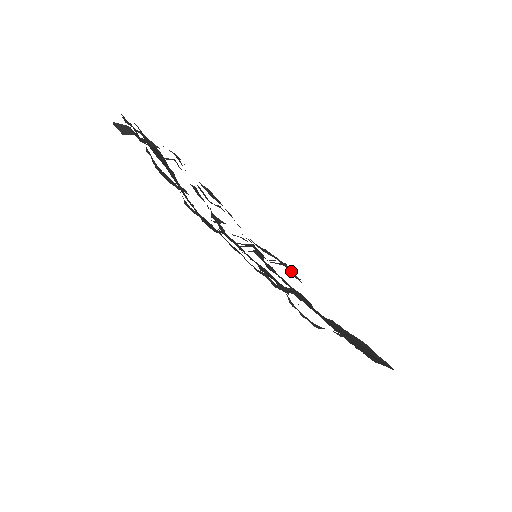
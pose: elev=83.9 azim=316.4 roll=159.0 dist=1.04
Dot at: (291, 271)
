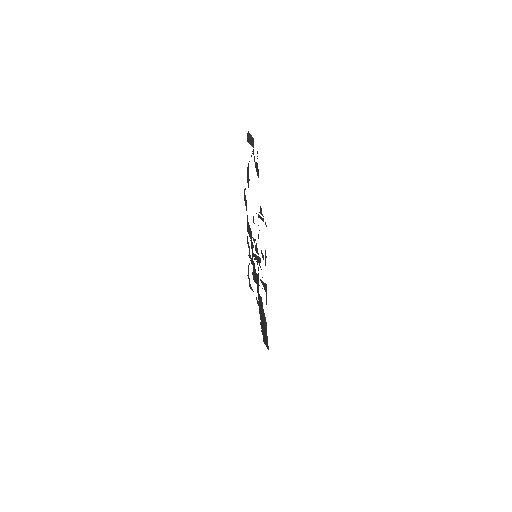
Dot at: occluded
